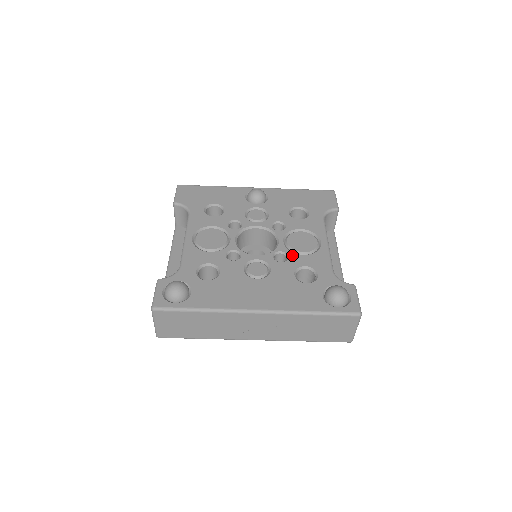
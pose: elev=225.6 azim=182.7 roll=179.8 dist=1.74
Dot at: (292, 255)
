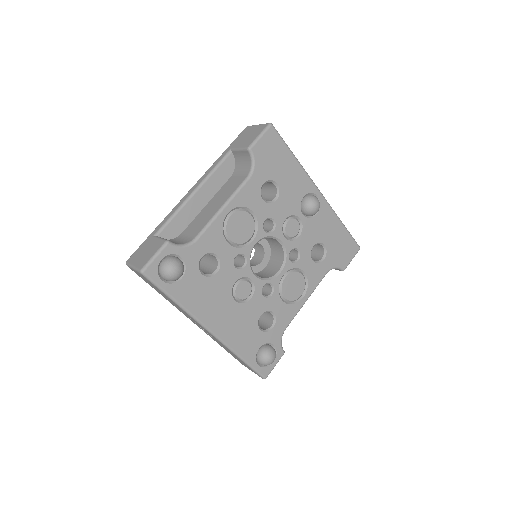
Dot at: (276, 295)
